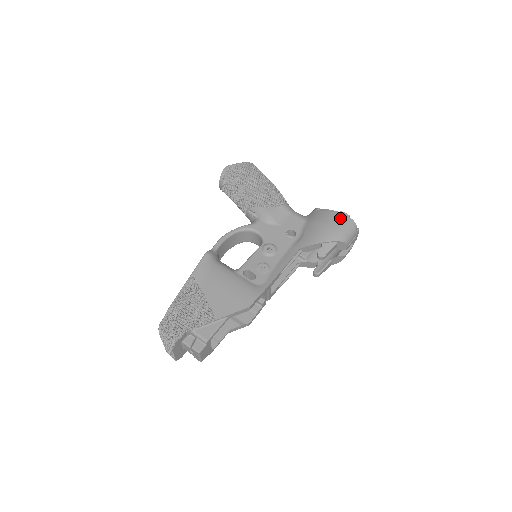
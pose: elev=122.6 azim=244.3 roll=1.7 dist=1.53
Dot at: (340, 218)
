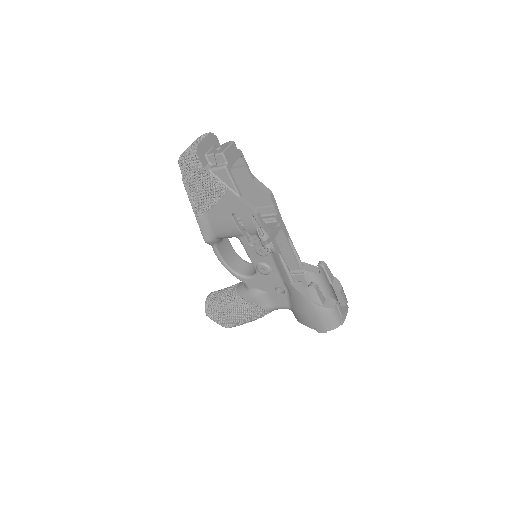
Dot at: occluded
